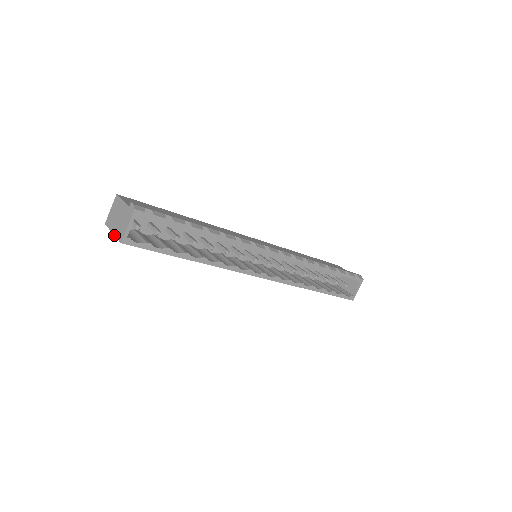
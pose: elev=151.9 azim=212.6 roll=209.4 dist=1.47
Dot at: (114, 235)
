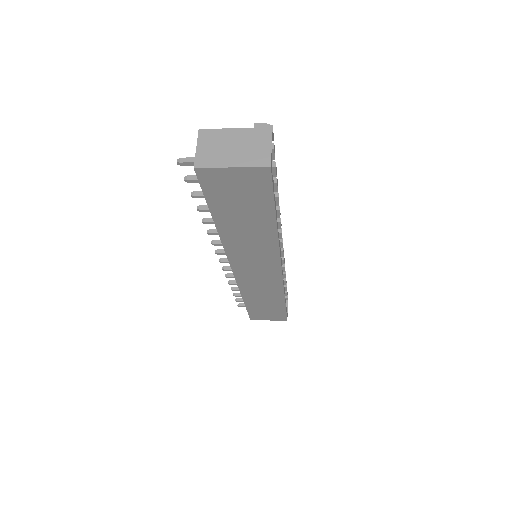
Dot at: (241, 167)
